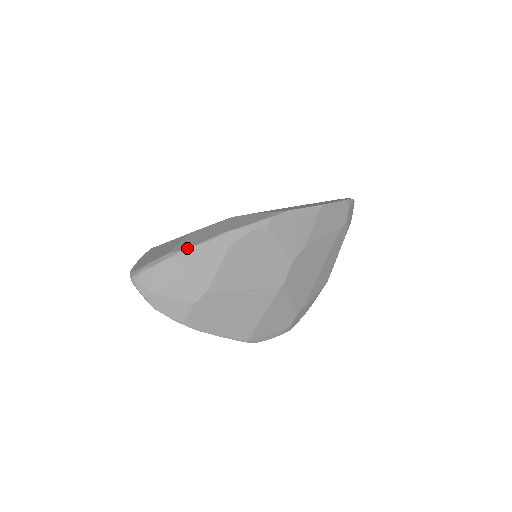
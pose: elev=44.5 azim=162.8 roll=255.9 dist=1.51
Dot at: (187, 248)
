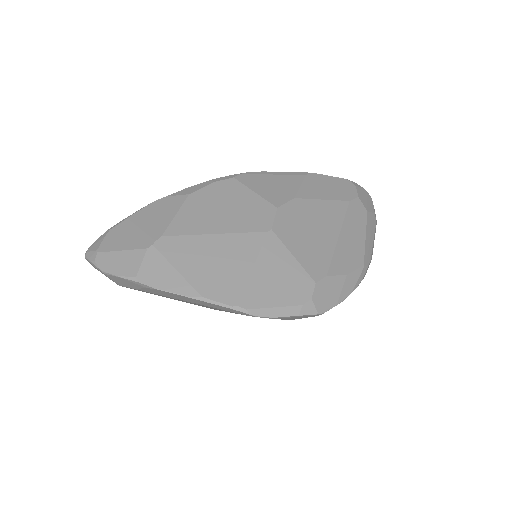
Dot at: (143, 207)
